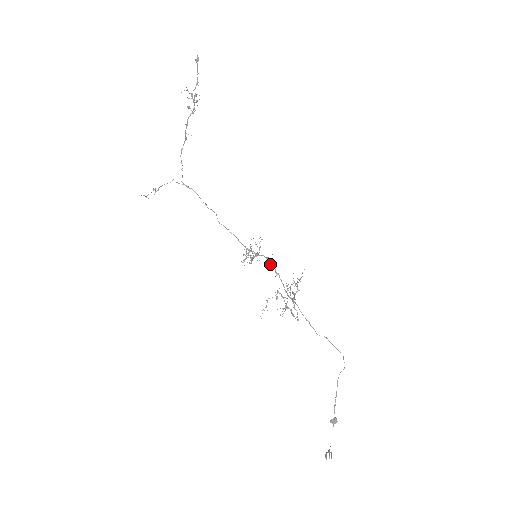
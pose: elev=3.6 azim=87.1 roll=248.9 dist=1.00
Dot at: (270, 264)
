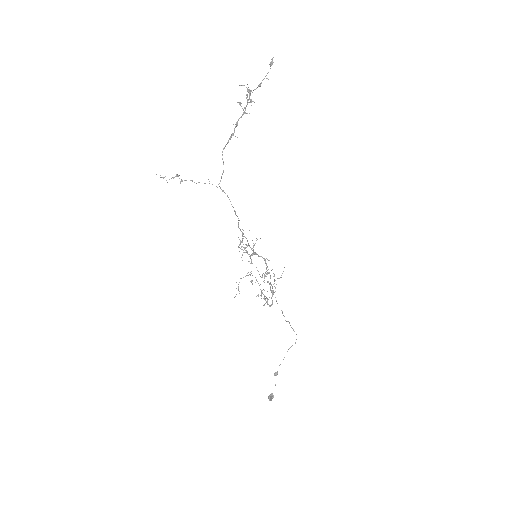
Dot at: (266, 265)
